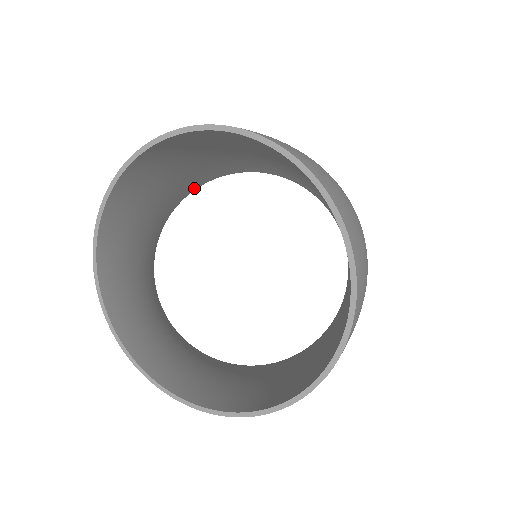
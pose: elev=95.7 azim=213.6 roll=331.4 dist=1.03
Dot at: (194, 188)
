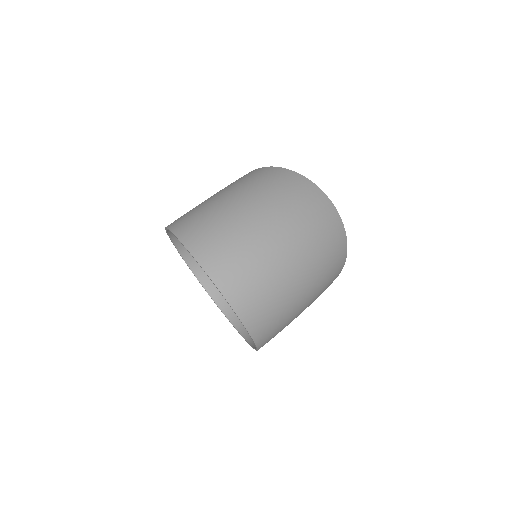
Dot at: occluded
